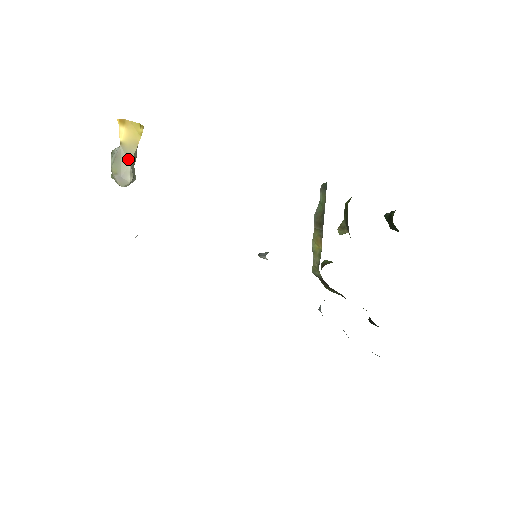
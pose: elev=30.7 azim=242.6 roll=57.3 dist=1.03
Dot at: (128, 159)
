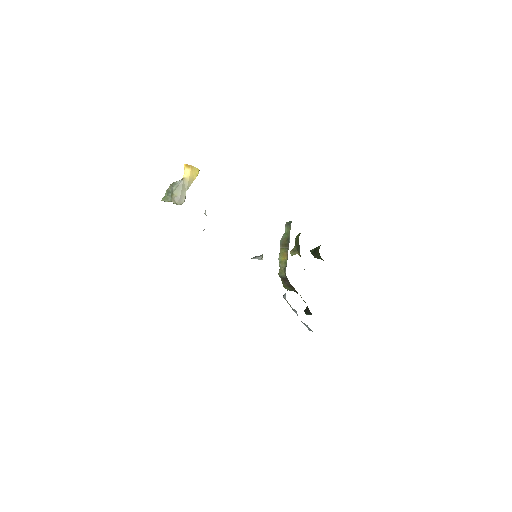
Dot at: (186, 188)
